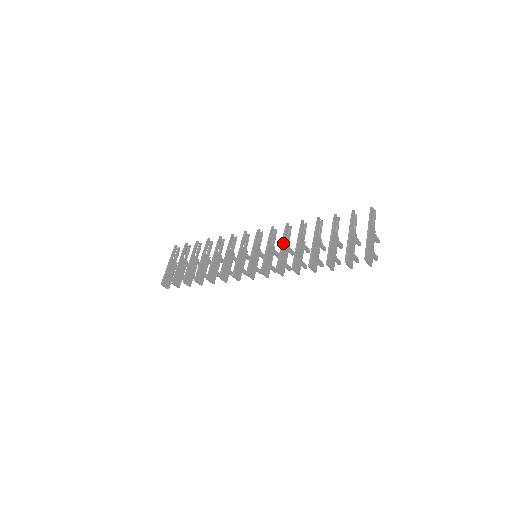
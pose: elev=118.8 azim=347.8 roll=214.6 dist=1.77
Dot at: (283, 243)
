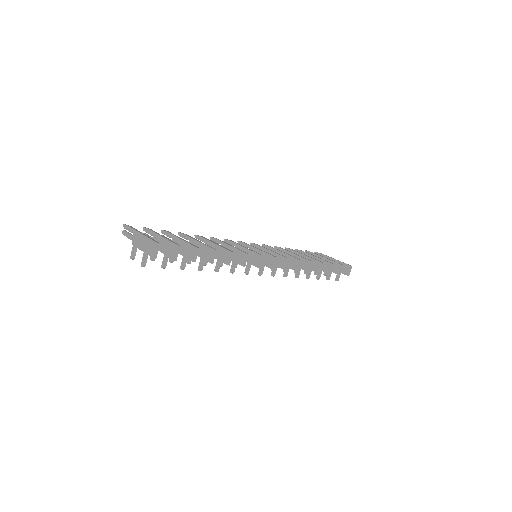
Dot at: (280, 251)
